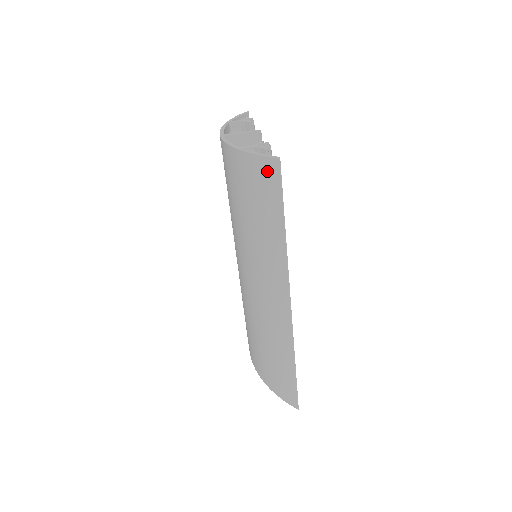
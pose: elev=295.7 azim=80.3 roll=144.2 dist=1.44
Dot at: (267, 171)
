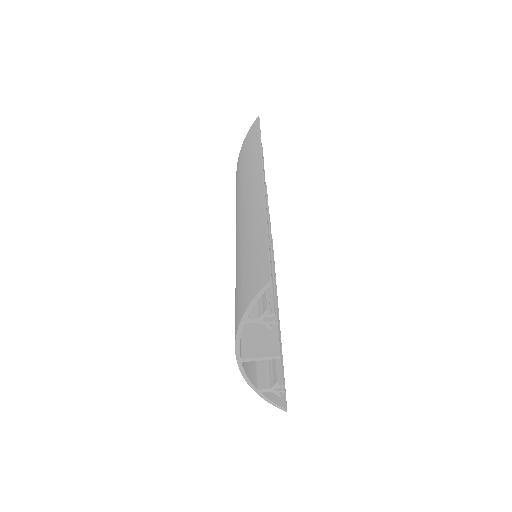
Dot at: occluded
